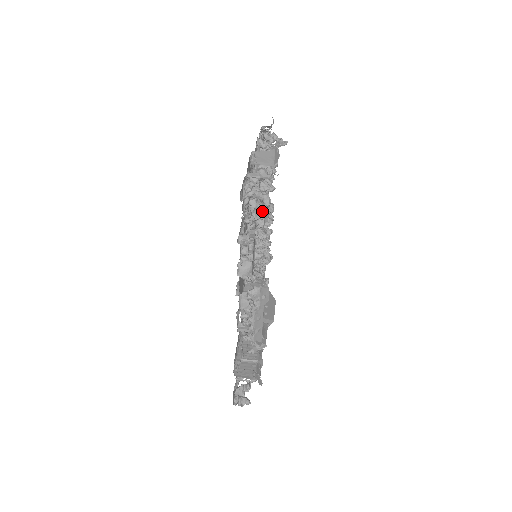
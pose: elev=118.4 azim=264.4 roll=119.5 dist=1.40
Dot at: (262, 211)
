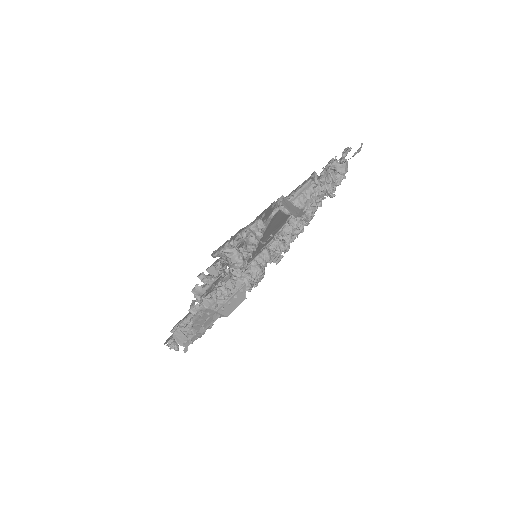
Dot at: occluded
